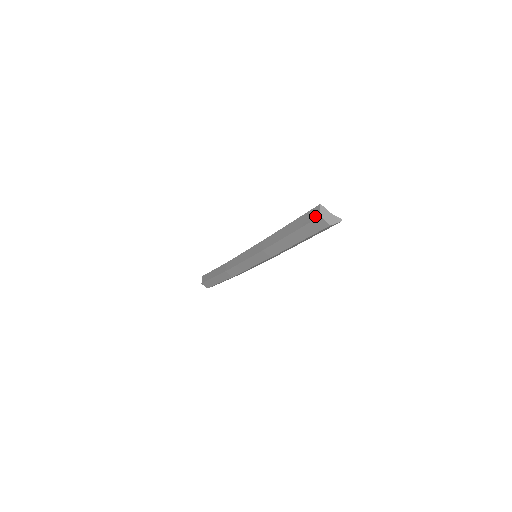
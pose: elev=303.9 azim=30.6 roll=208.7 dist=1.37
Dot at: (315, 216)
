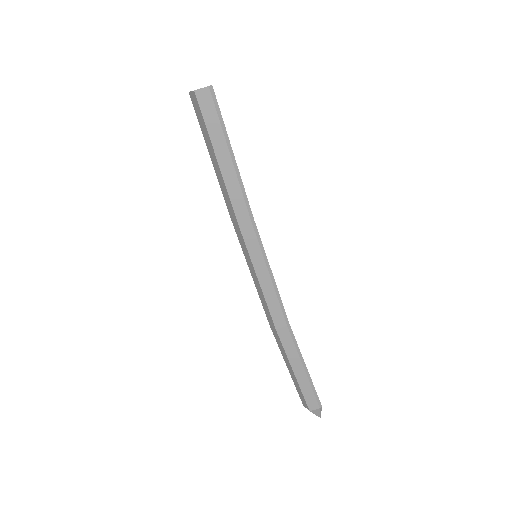
Dot at: (193, 101)
